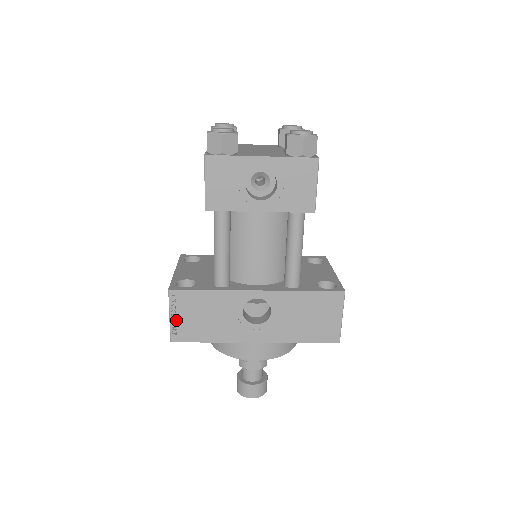
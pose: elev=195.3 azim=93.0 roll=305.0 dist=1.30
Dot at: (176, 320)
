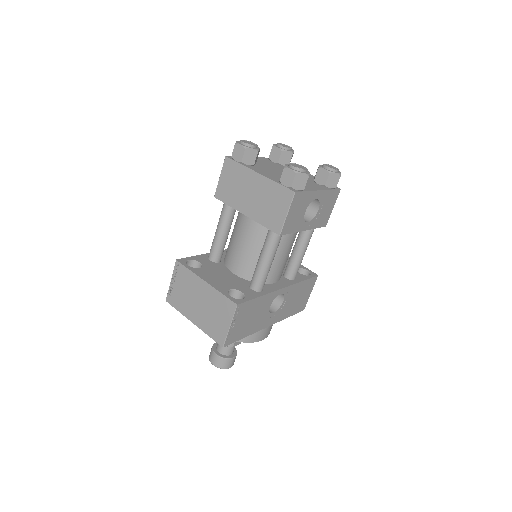
Dot at: (233, 328)
